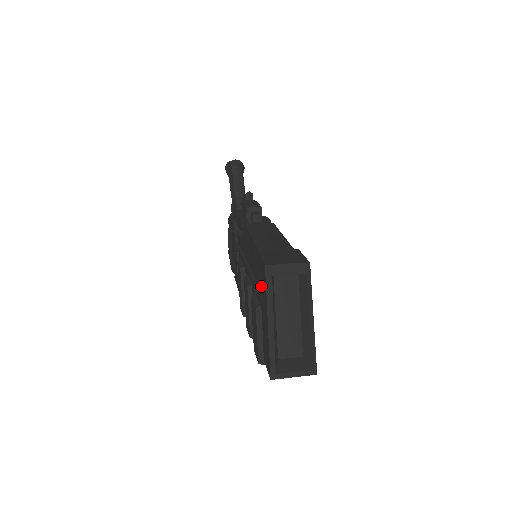
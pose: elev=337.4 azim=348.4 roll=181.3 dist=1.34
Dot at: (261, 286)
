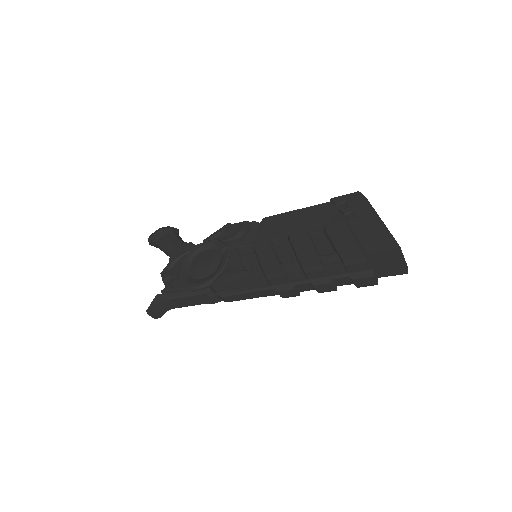
Dot at: (347, 211)
